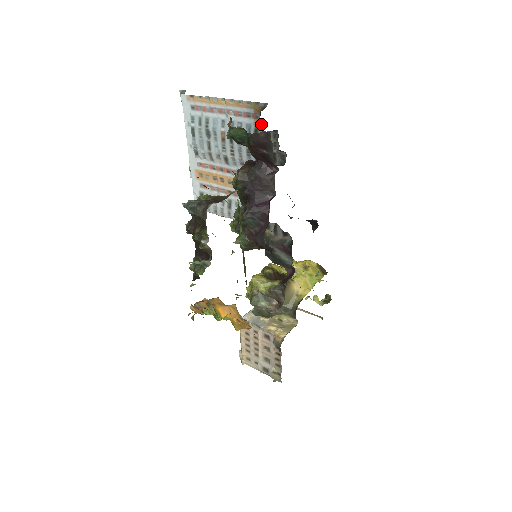
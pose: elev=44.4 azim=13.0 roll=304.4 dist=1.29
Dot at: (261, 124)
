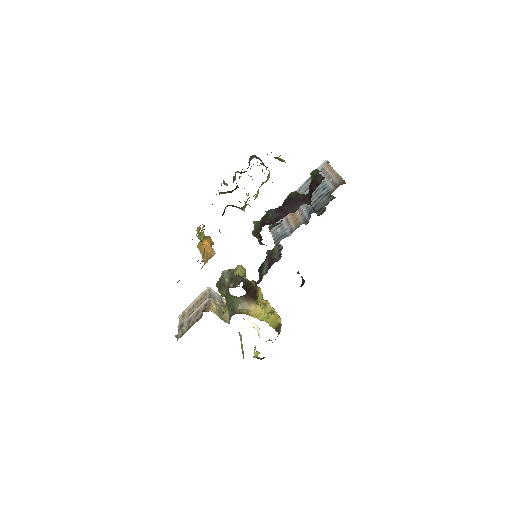
Dot at: occluded
